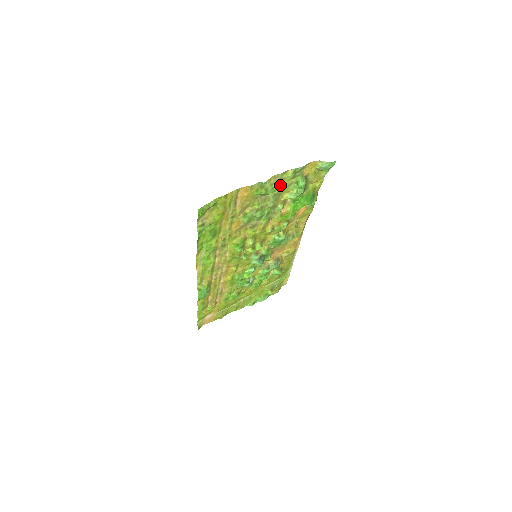
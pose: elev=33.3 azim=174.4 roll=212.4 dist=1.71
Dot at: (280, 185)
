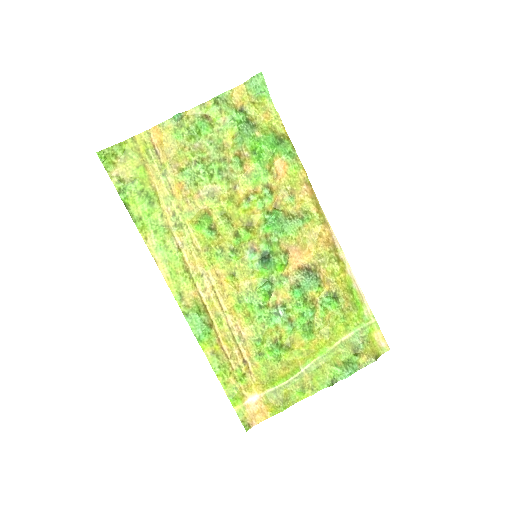
Dot at: (206, 122)
